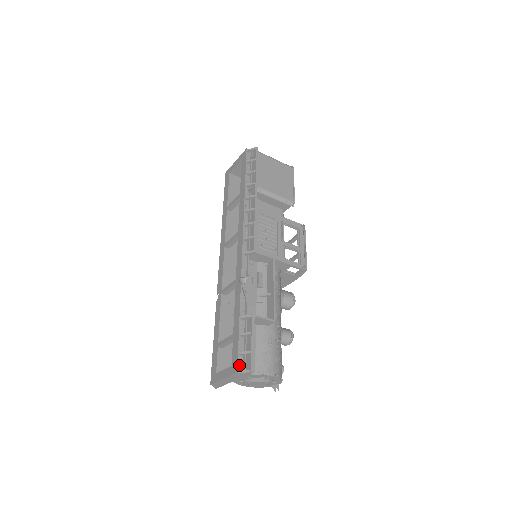
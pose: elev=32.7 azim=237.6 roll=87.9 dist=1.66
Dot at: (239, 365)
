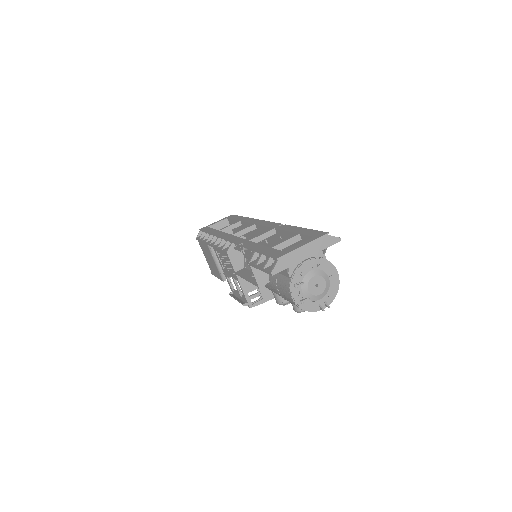
Dot at: occluded
